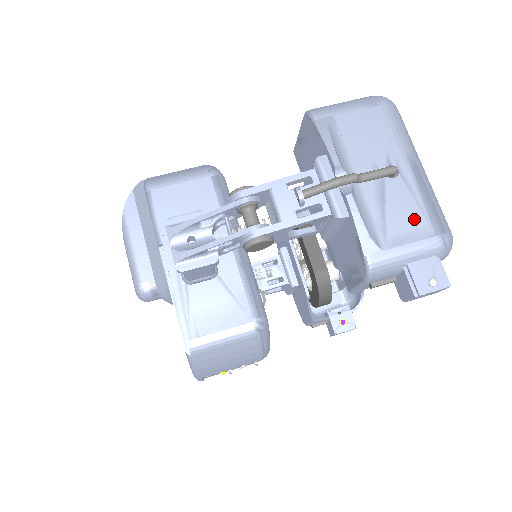
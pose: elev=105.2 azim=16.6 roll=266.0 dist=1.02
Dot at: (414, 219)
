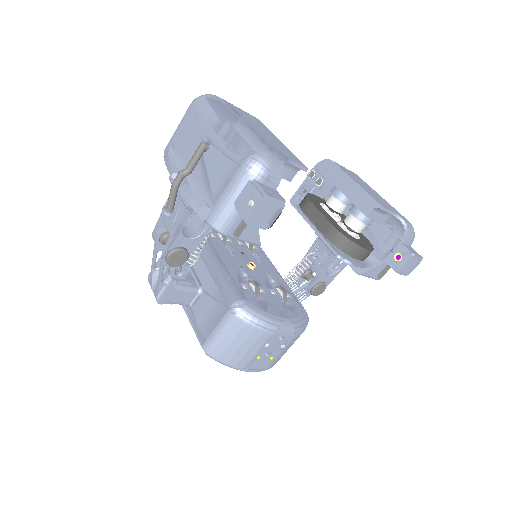
Dot at: (224, 167)
